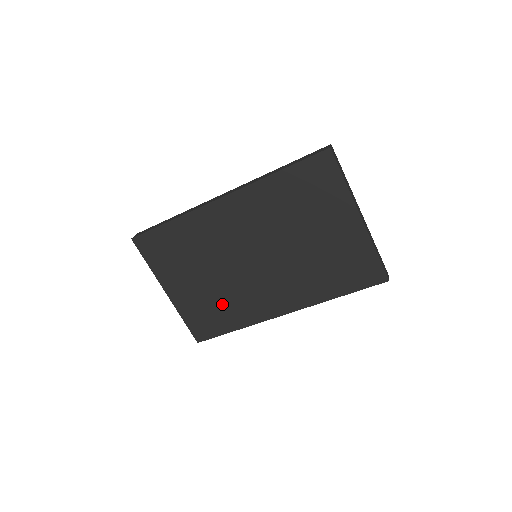
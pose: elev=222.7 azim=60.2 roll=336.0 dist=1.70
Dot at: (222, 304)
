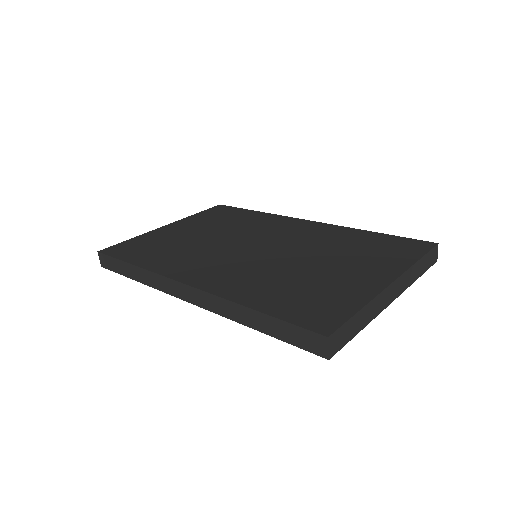
Dot at: occluded
